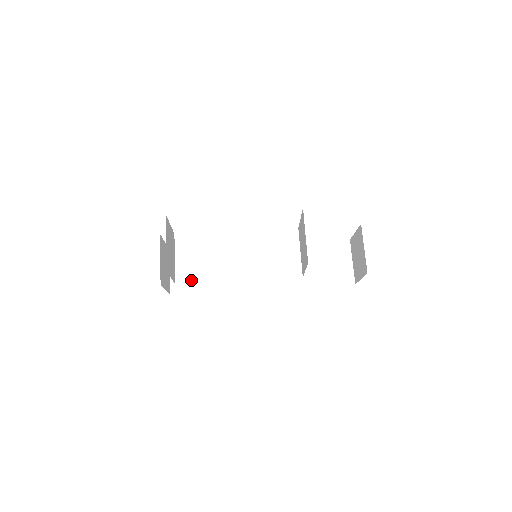
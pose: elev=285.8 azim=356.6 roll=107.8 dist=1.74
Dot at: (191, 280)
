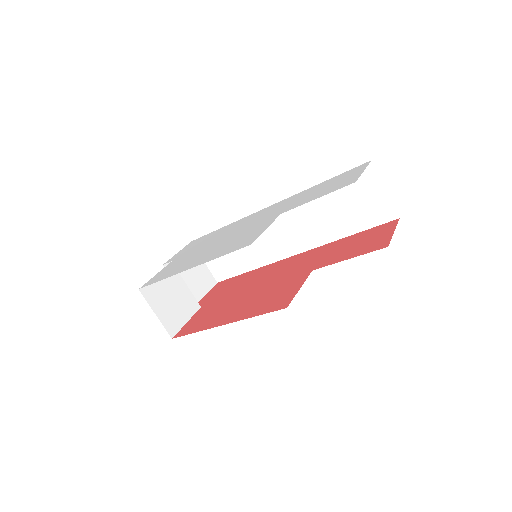
Dot at: (226, 265)
